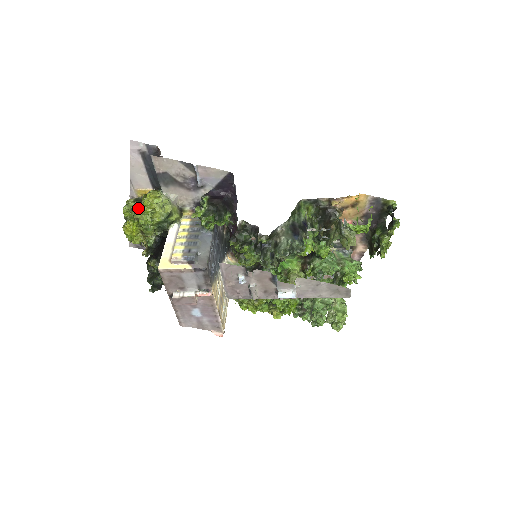
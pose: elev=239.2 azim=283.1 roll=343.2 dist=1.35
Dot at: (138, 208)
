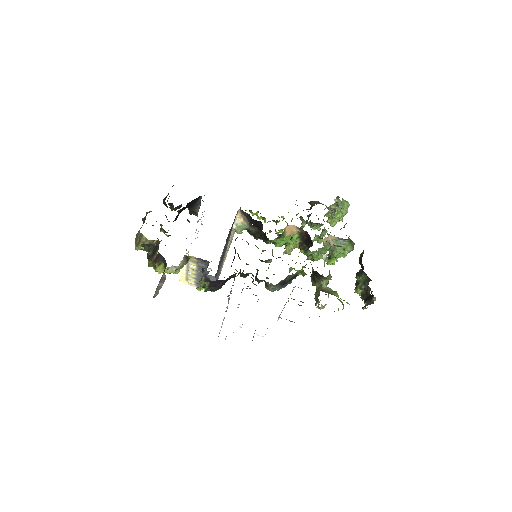
Dot at: (150, 266)
